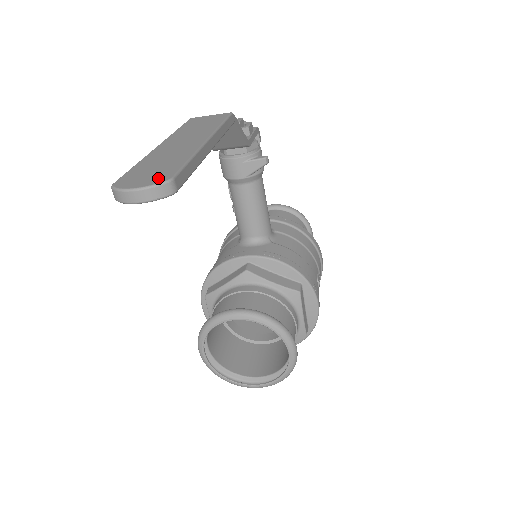
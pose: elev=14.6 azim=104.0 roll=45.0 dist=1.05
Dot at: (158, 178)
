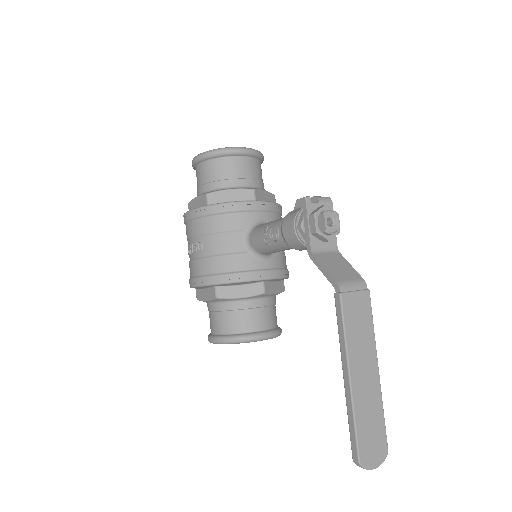
Dot at: (382, 452)
